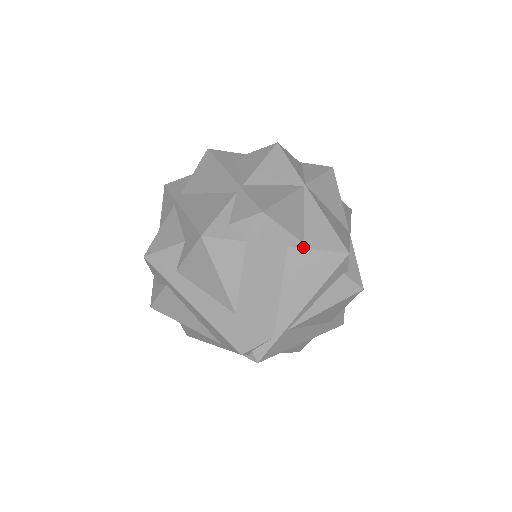
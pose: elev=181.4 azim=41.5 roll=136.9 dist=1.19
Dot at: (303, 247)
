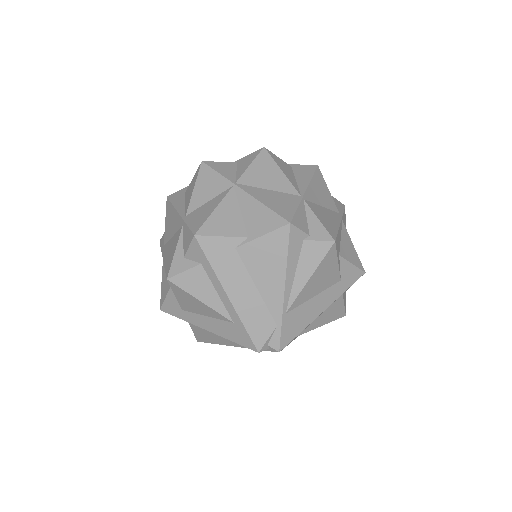
Dot at: (248, 241)
